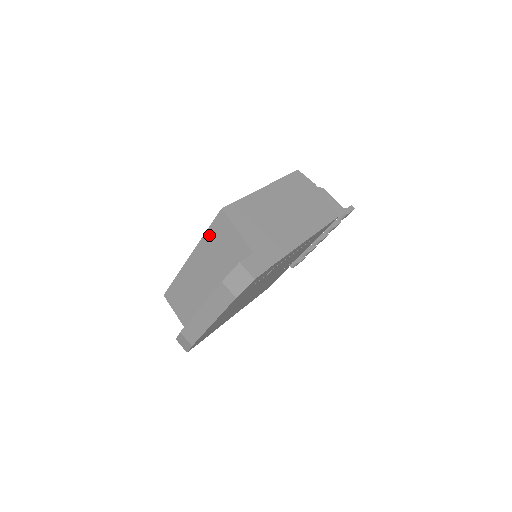
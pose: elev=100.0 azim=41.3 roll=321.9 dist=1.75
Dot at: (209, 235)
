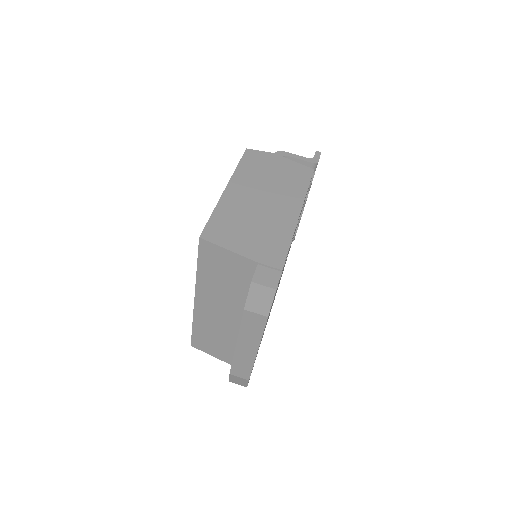
Dot at: (202, 269)
